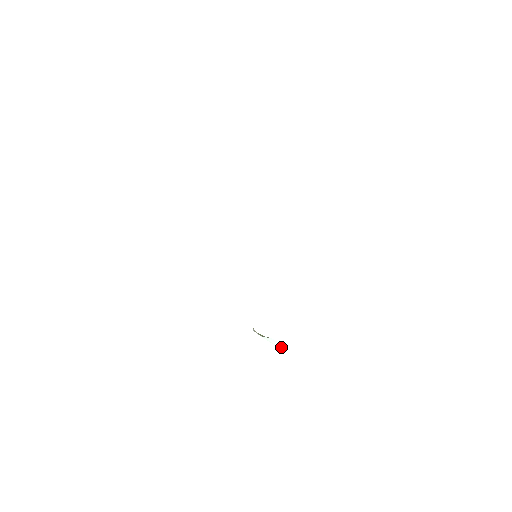
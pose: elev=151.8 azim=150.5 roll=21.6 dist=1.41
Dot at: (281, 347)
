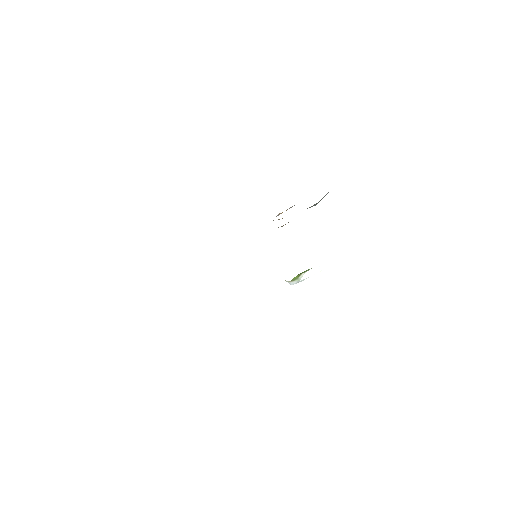
Dot at: (319, 269)
